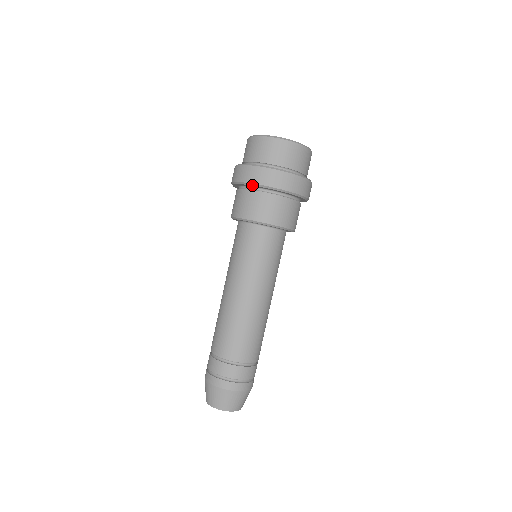
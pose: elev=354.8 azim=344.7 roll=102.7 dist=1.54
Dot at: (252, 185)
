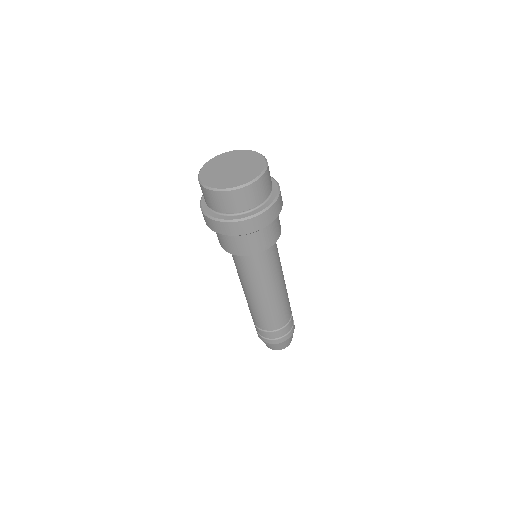
Dot at: occluded
